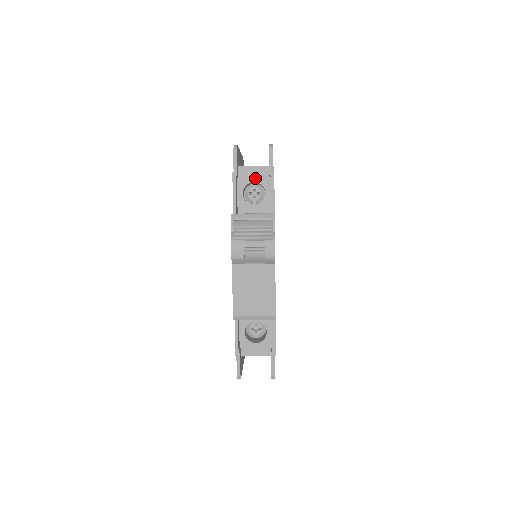
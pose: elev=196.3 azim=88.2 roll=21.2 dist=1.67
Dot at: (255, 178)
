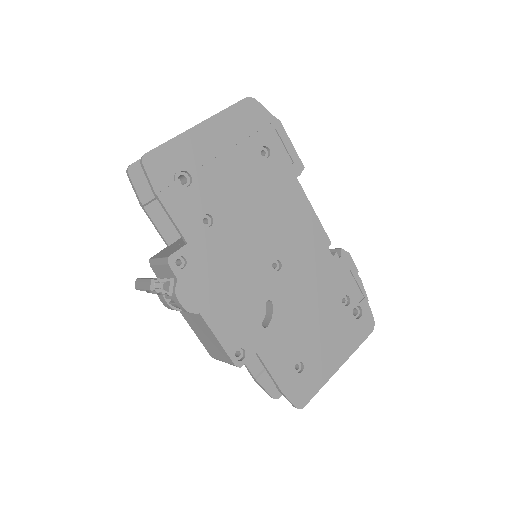
Dot at: occluded
